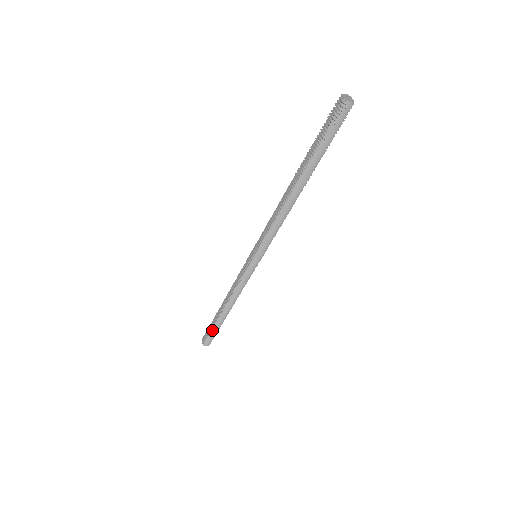
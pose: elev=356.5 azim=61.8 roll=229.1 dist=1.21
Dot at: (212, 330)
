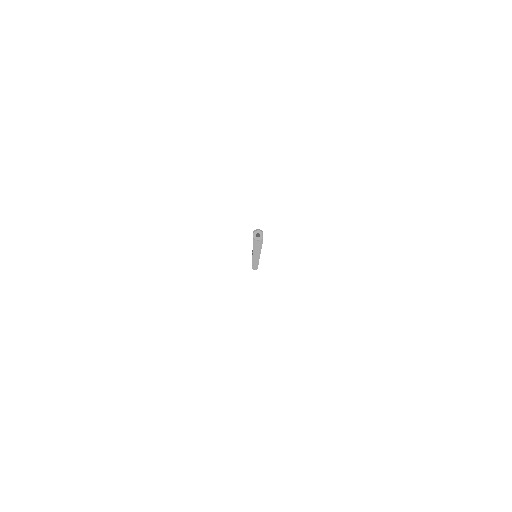
Dot at: occluded
